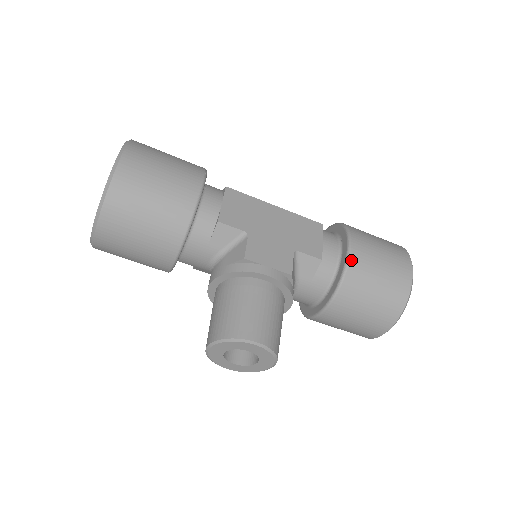
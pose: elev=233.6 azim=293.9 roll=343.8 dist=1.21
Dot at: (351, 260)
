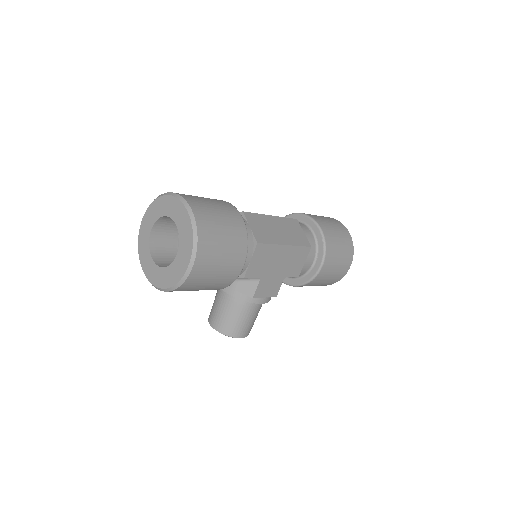
Dot at: (316, 278)
